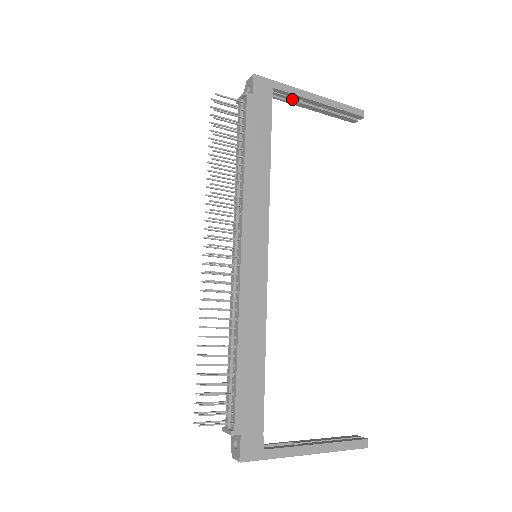
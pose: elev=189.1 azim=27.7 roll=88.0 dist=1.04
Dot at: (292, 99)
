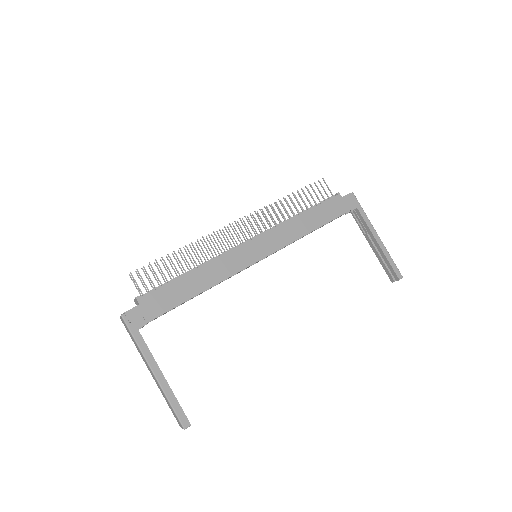
Dot at: (364, 228)
